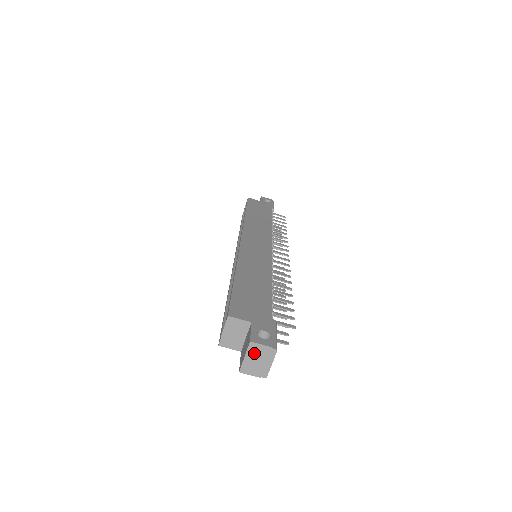
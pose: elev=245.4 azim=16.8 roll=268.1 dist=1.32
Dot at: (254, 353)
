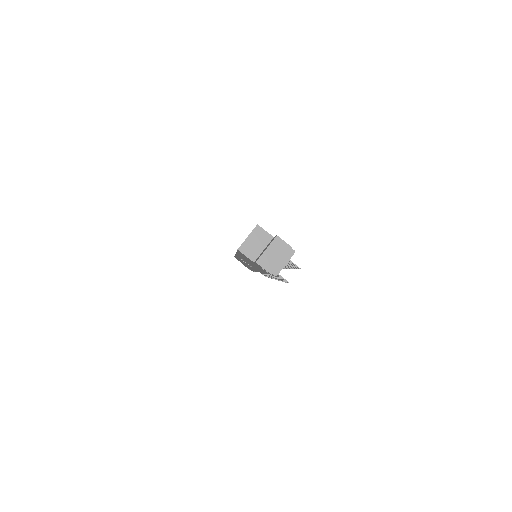
Dot at: (276, 248)
